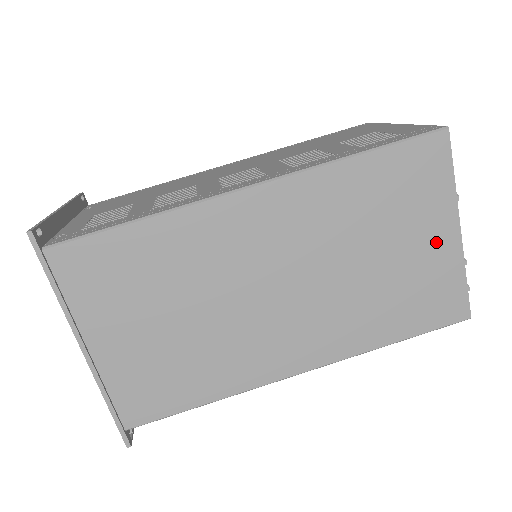
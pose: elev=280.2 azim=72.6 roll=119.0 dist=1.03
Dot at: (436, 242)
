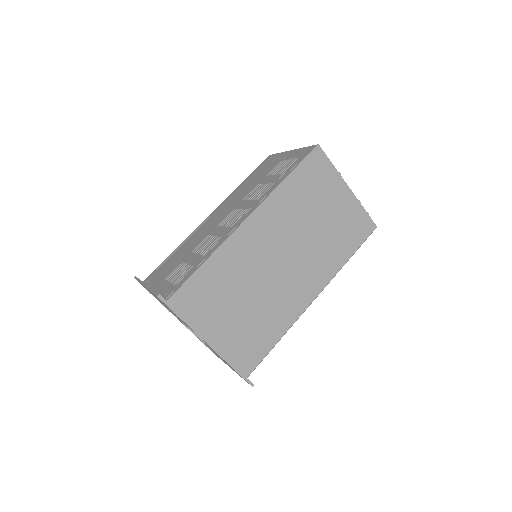
Dot at: (342, 199)
